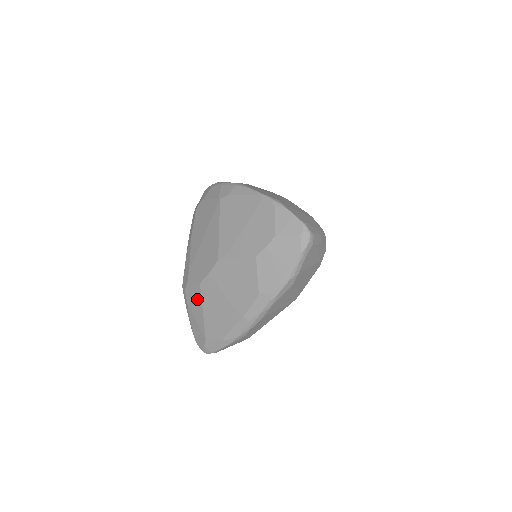
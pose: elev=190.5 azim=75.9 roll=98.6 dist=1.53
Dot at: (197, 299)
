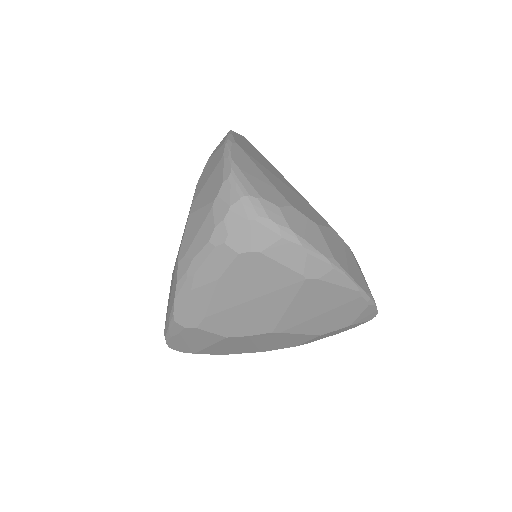
Dot at: (207, 340)
